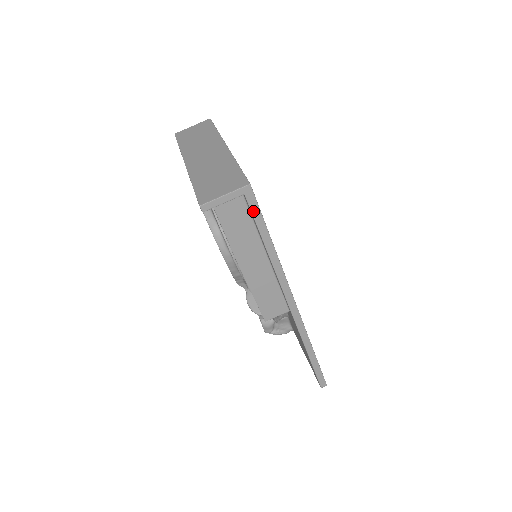
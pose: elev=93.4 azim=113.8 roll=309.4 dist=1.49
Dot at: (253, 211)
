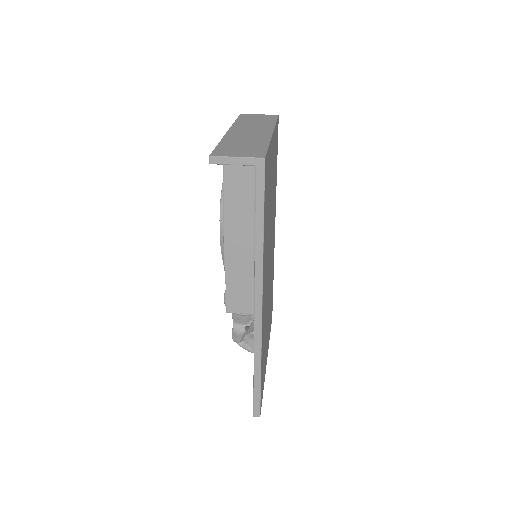
Dot at: (257, 187)
